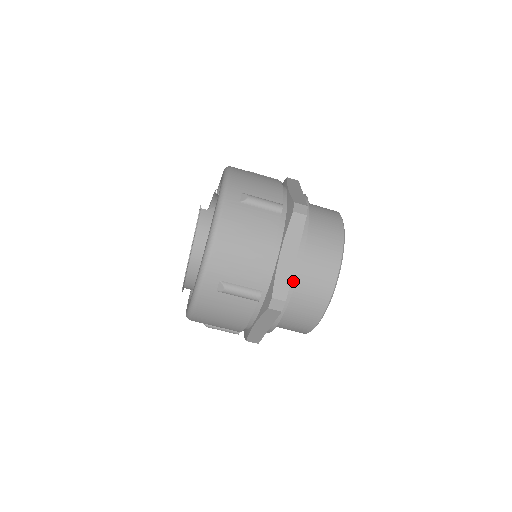
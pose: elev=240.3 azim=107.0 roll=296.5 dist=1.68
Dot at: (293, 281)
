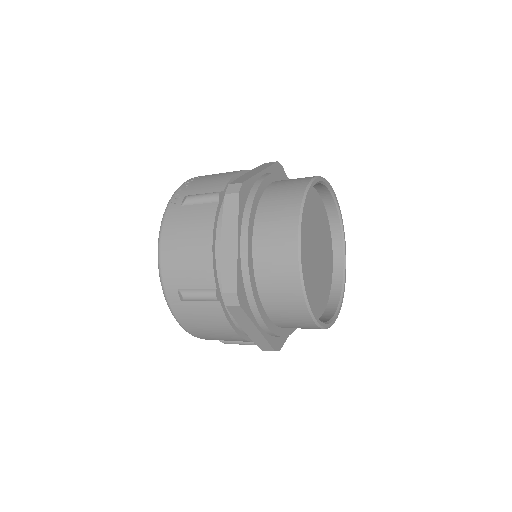
Dot at: (273, 335)
